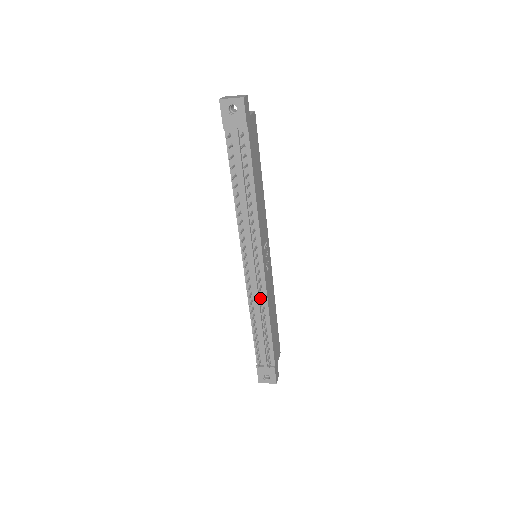
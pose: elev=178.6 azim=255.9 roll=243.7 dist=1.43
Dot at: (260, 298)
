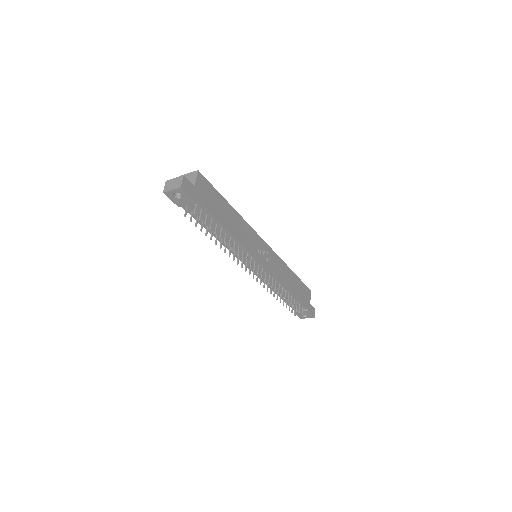
Dot at: (272, 286)
